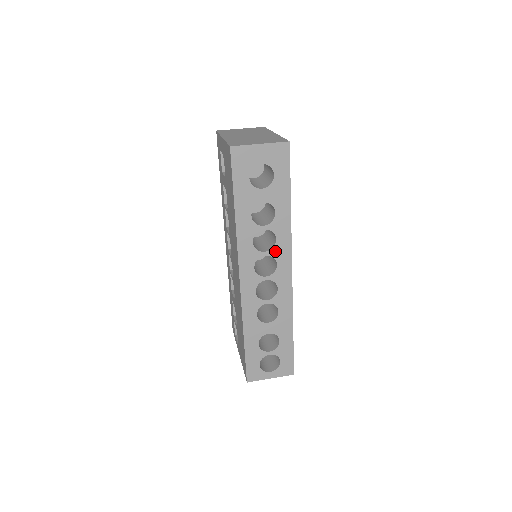
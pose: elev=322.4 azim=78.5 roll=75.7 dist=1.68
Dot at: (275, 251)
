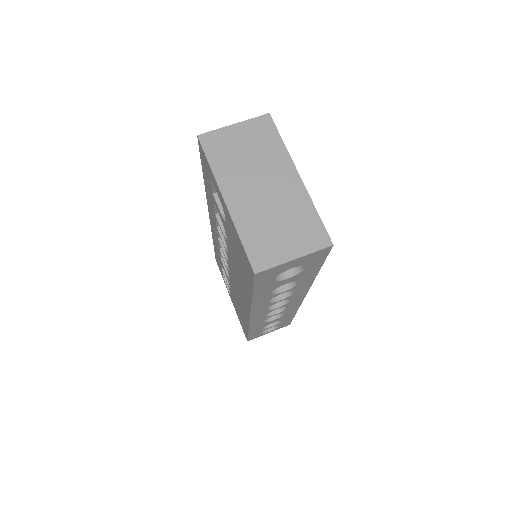
Dot at: (291, 296)
